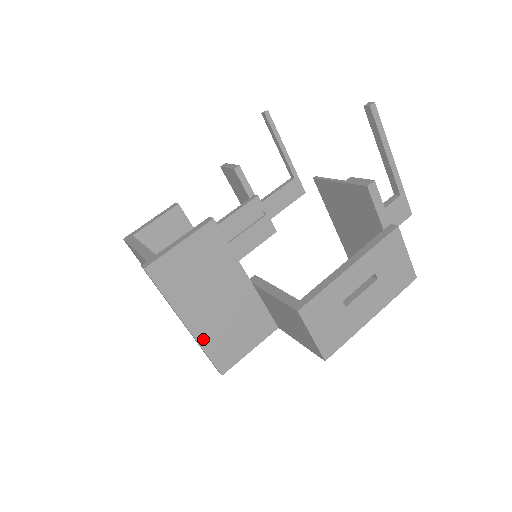
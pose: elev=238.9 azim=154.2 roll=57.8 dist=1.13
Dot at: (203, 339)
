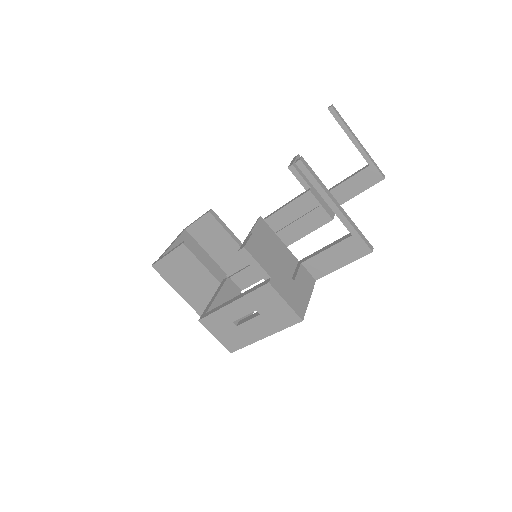
Dot at: (197, 308)
